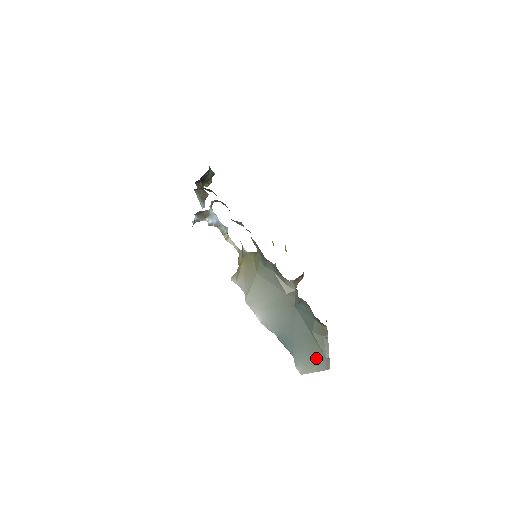
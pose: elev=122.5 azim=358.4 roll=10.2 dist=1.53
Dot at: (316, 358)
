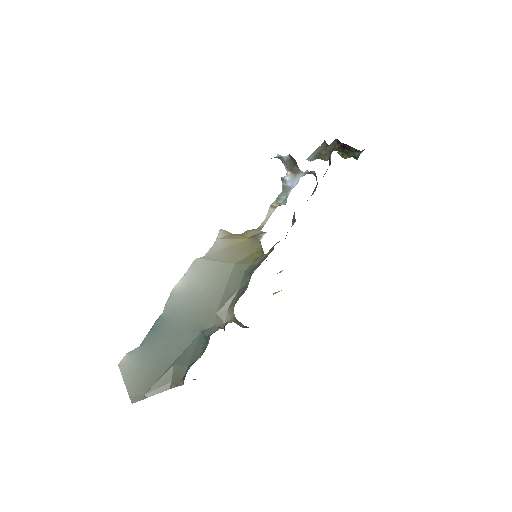
Dot at: (143, 379)
